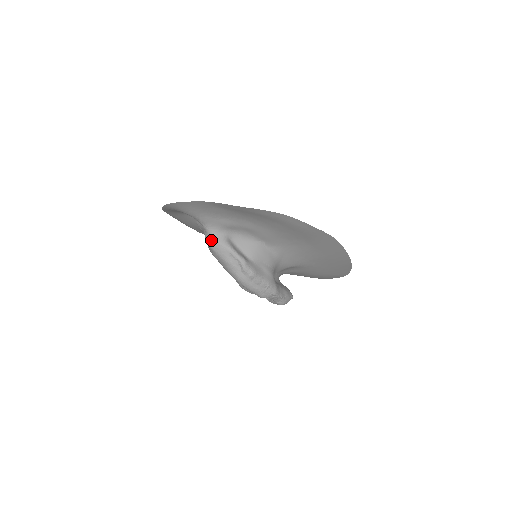
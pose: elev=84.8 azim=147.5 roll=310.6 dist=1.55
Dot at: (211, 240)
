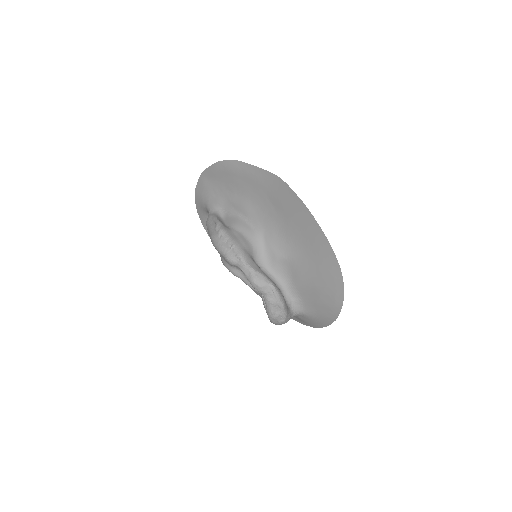
Dot at: occluded
